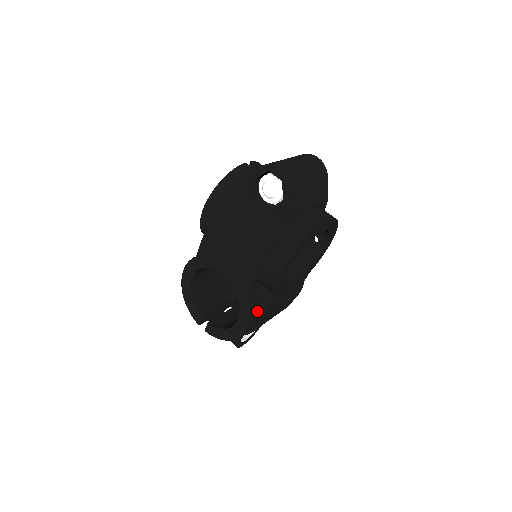
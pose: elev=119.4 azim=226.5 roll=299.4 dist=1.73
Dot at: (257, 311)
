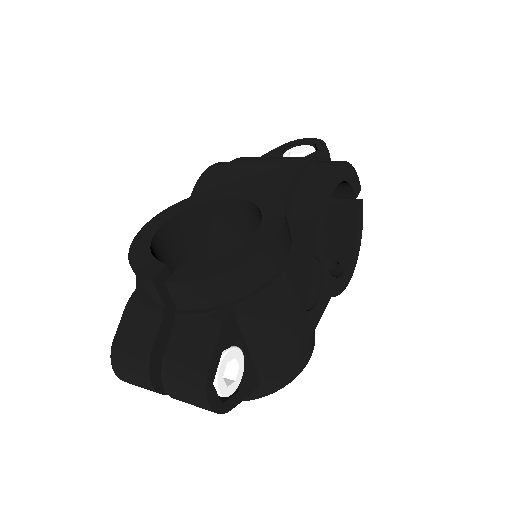
Dot at: (288, 234)
